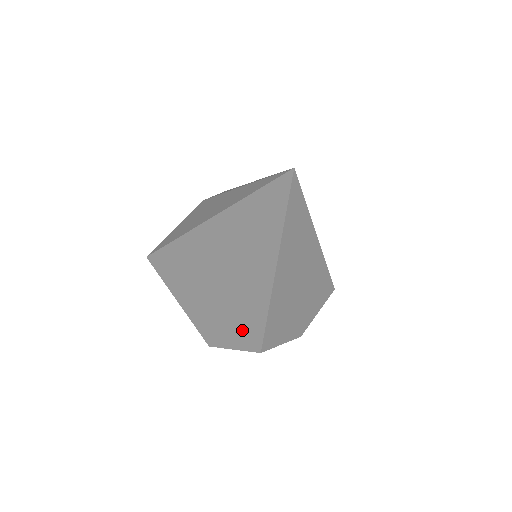
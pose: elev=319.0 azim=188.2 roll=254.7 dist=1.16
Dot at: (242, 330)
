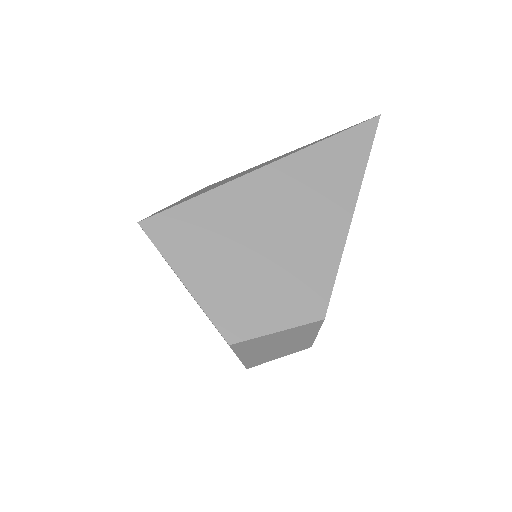
Dot at: (299, 293)
